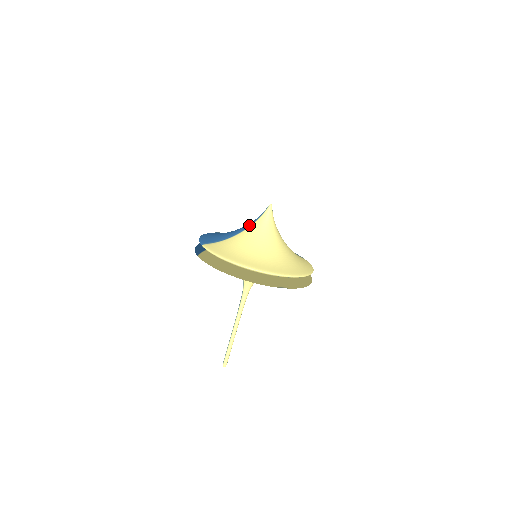
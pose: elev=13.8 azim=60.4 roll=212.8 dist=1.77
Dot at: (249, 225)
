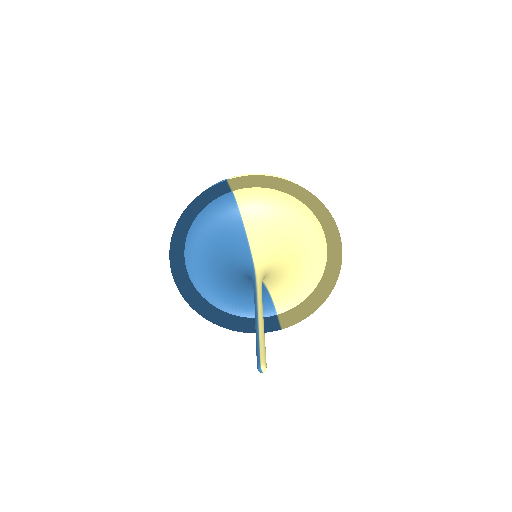
Dot at: occluded
